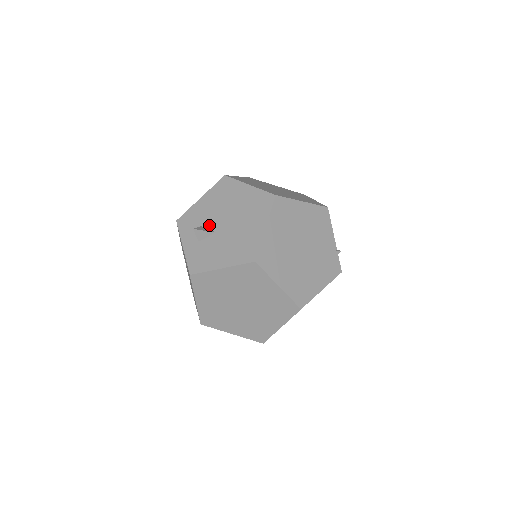
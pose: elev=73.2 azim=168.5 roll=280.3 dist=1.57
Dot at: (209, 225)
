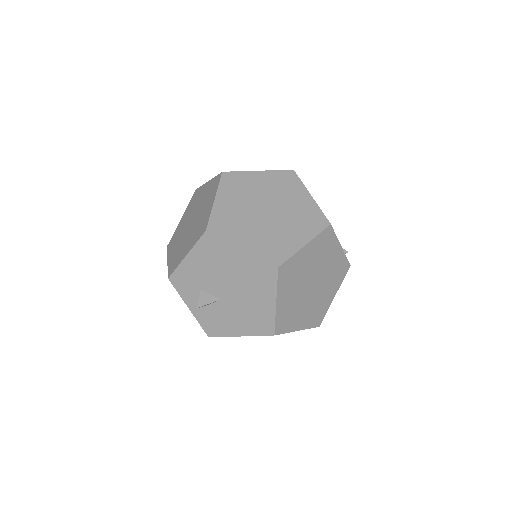
Dot at: (210, 290)
